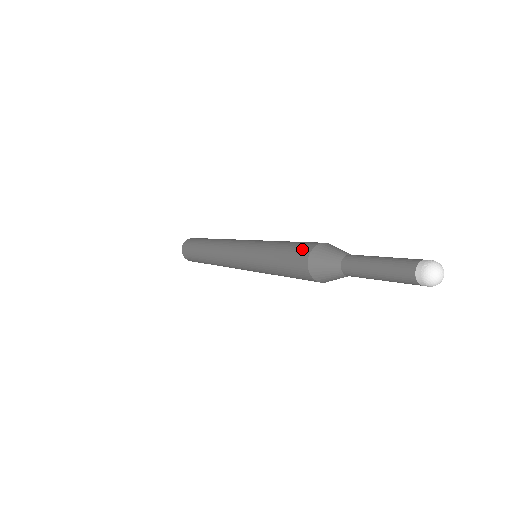
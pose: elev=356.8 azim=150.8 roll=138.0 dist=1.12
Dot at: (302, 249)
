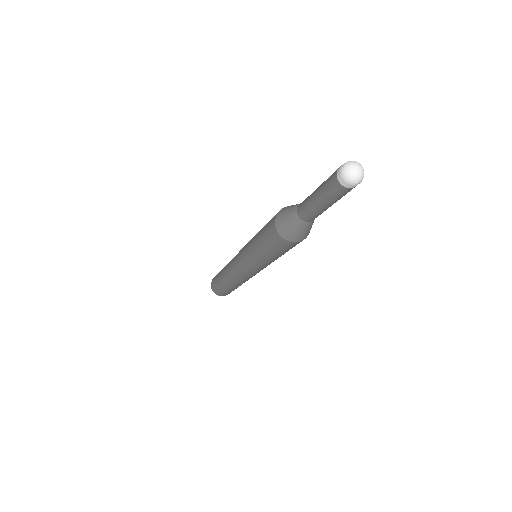
Dot at: (272, 218)
